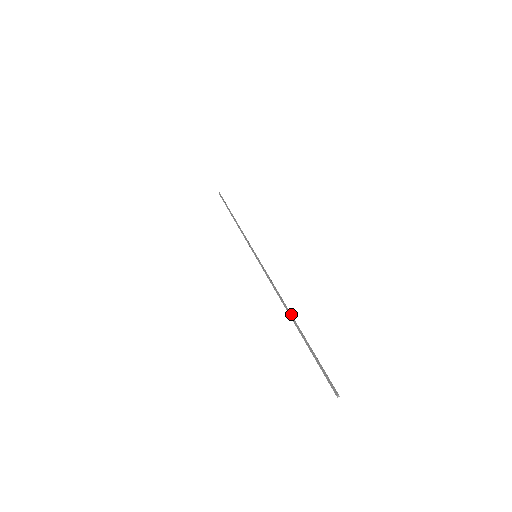
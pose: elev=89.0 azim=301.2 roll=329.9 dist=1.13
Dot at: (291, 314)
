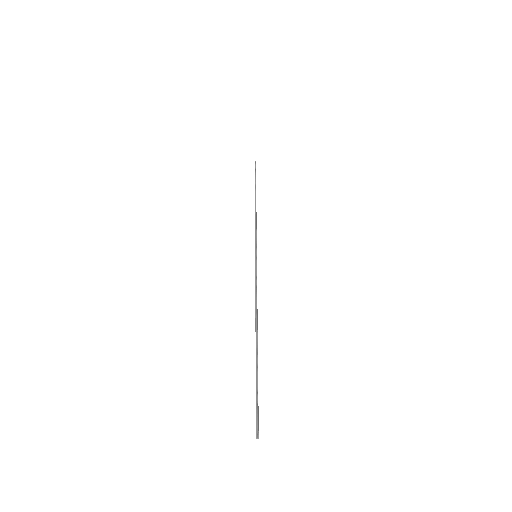
Dot at: (257, 337)
